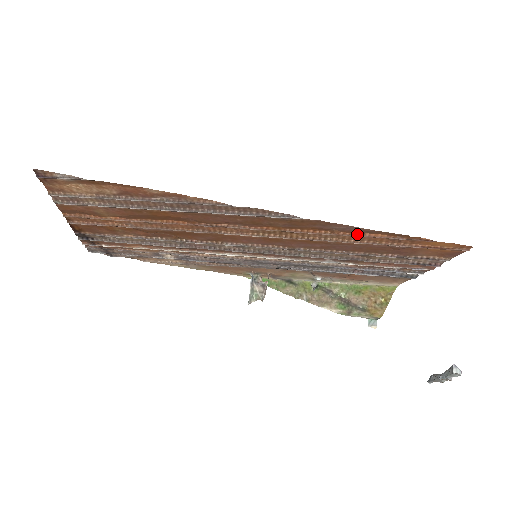
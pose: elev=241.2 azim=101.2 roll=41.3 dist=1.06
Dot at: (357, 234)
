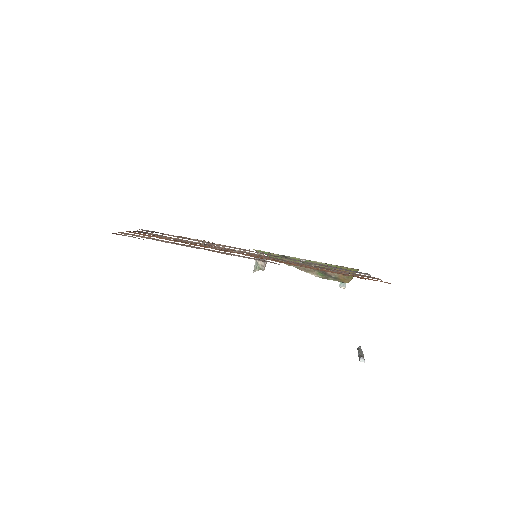
Dot at: (317, 269)
